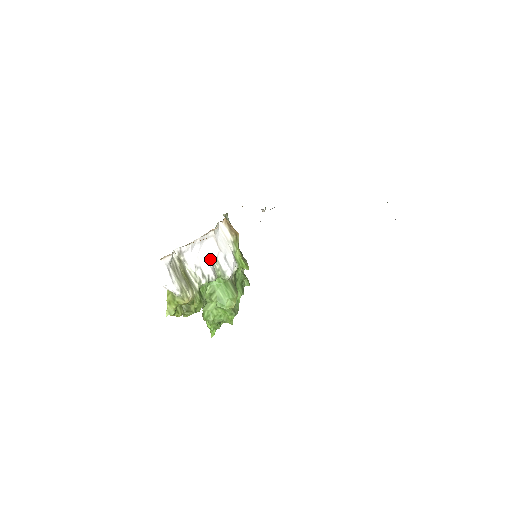
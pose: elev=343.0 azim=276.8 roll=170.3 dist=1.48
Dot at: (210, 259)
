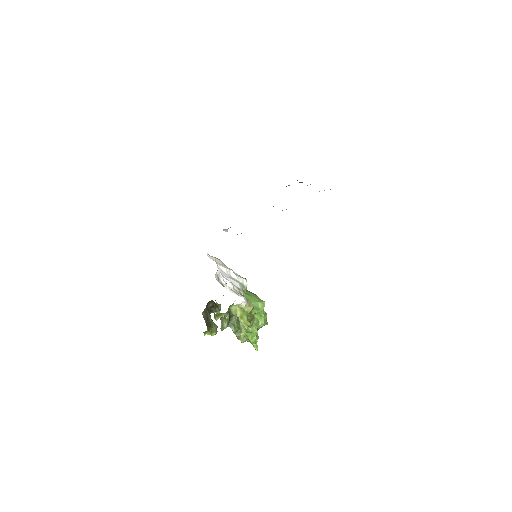
Dot at: (230, 278)
